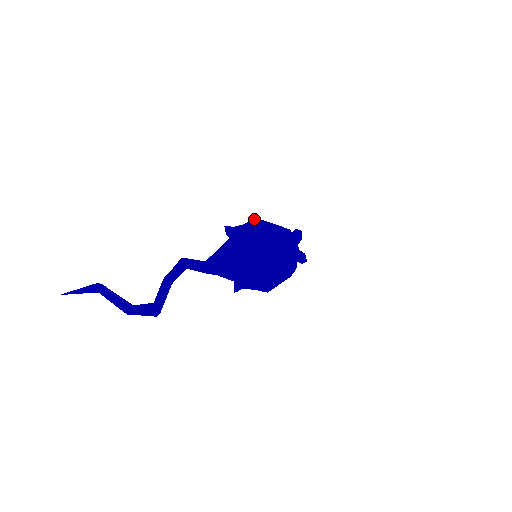
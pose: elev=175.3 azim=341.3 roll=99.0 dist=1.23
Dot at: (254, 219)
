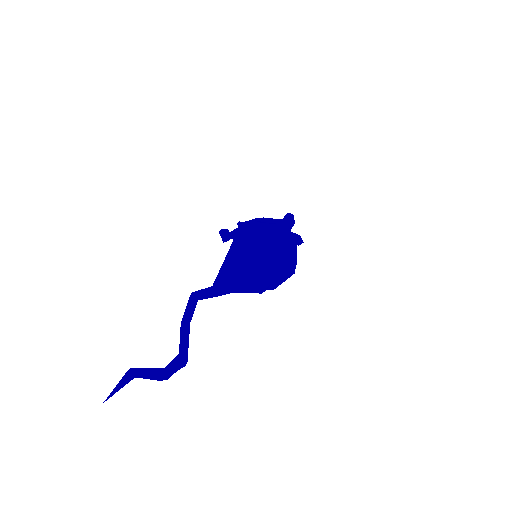
Dot at: (248, 223)
